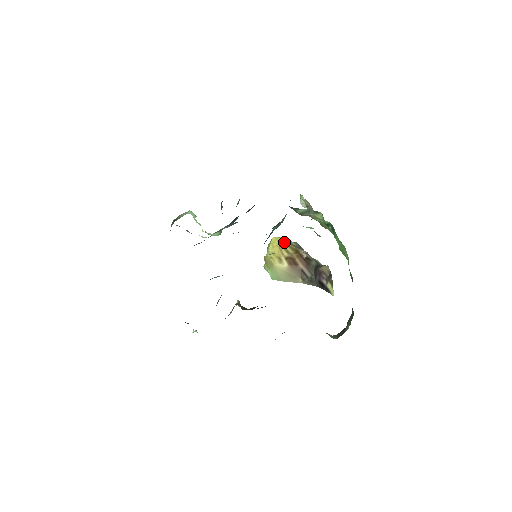
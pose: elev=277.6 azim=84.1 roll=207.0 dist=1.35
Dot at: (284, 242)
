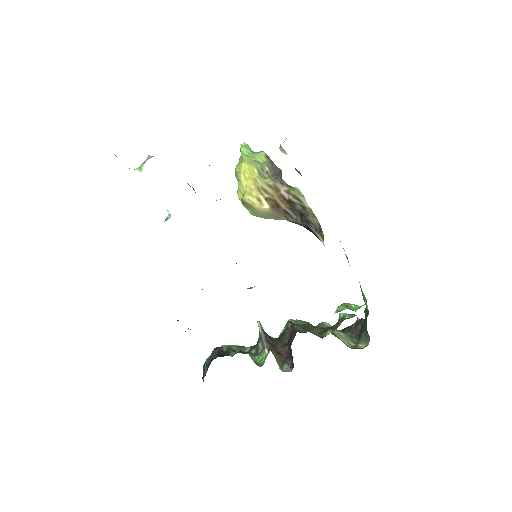
Dot at: (260, 179)
